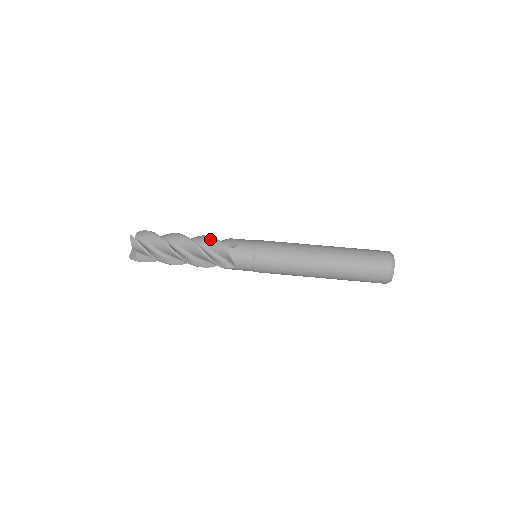
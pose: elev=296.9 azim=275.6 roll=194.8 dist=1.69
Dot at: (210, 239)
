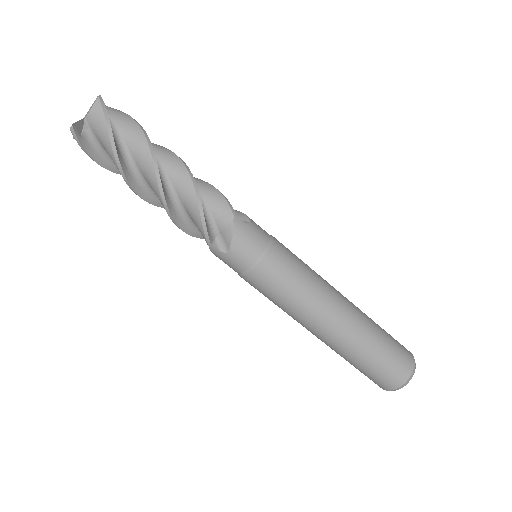
Dot at: (196, 214)
